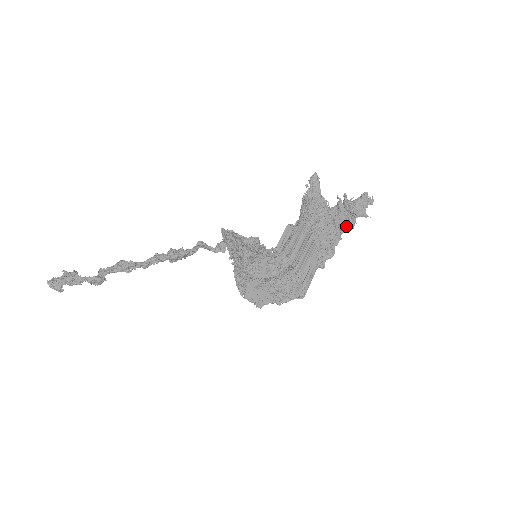
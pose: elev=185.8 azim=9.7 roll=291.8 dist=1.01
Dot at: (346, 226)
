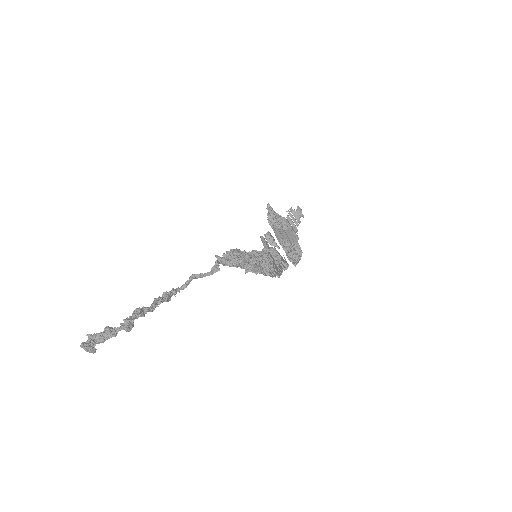
Dot at: occluded
